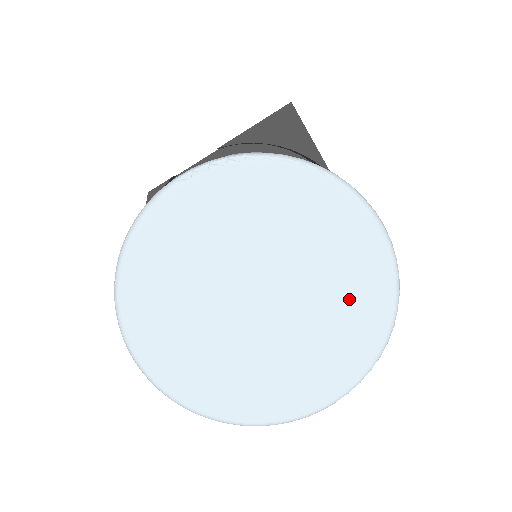
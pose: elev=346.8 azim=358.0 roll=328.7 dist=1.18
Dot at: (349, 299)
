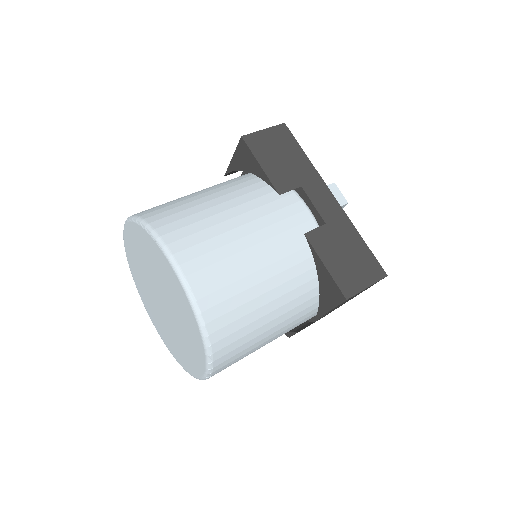
Dot at: (182, 311)
